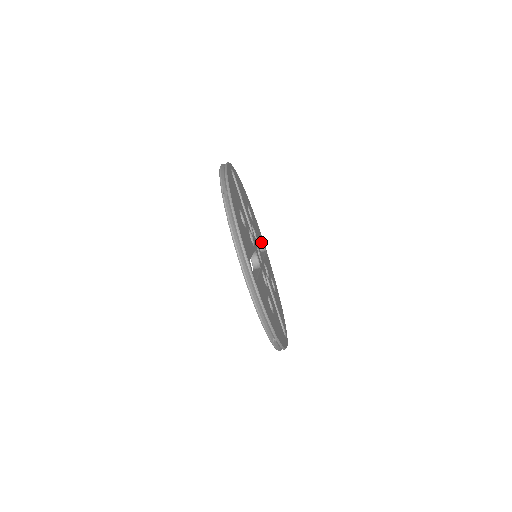
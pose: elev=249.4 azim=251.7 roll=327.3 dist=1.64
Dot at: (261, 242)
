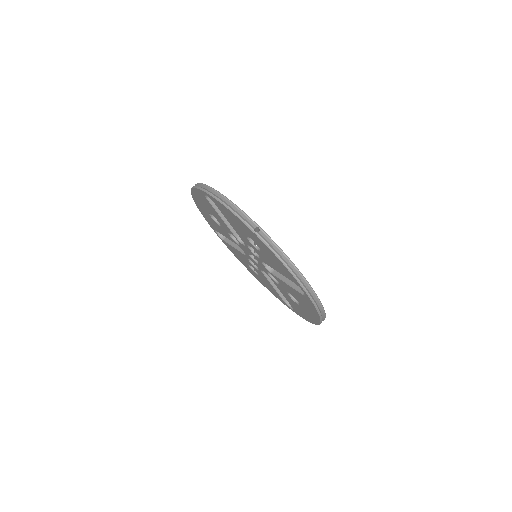
Dot at: occluded
